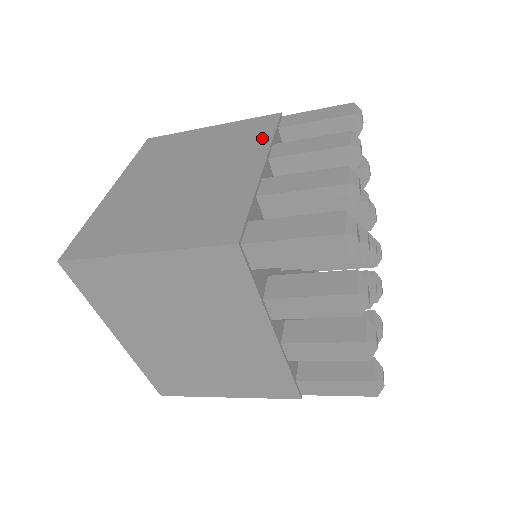
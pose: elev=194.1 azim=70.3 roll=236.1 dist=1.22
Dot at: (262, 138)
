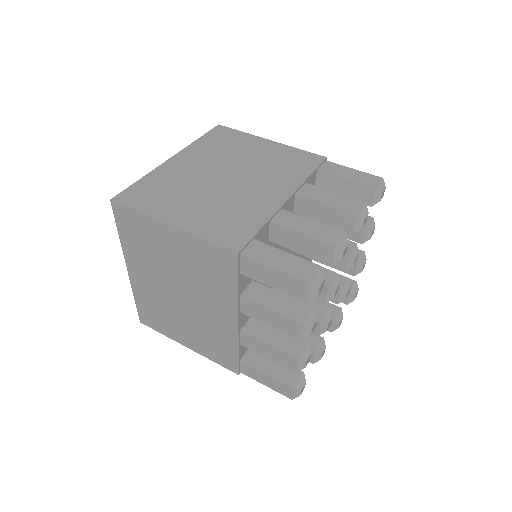
Dot at: (228, 287)
